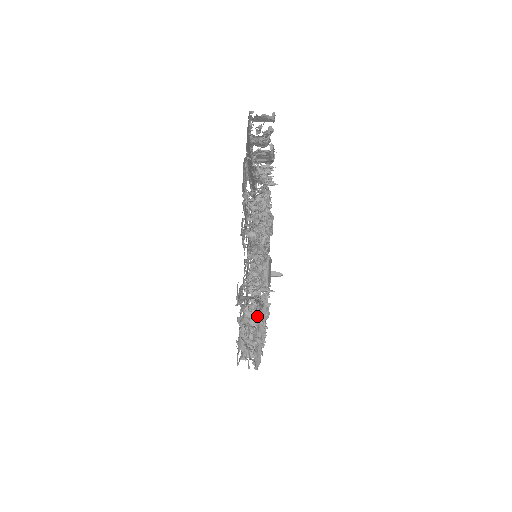
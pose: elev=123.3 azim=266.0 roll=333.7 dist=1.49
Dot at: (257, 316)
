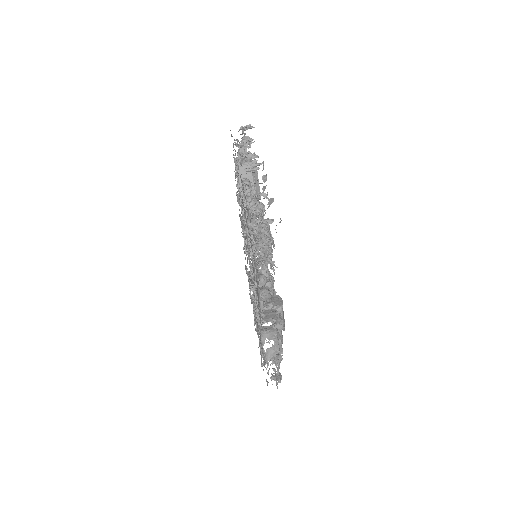
Dot at: occluded
